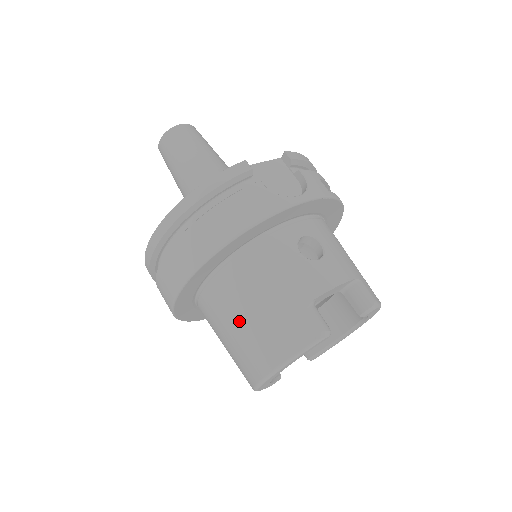
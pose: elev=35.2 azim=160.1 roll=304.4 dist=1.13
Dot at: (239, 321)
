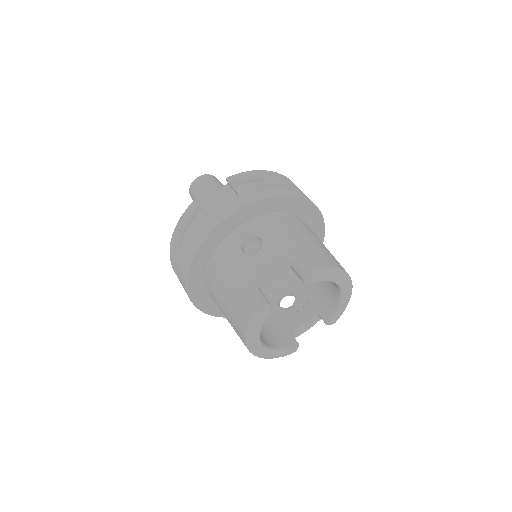
Dot at: (224, 312)
